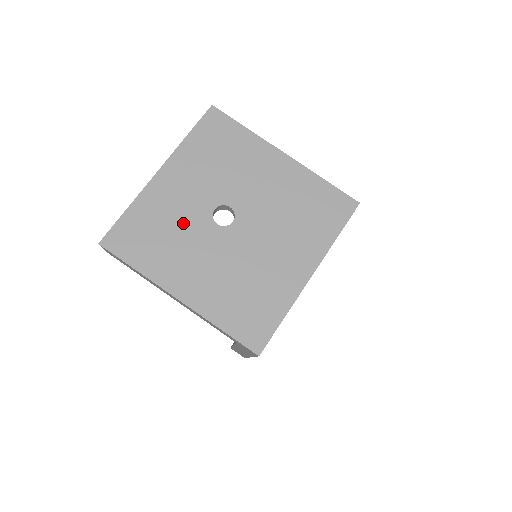
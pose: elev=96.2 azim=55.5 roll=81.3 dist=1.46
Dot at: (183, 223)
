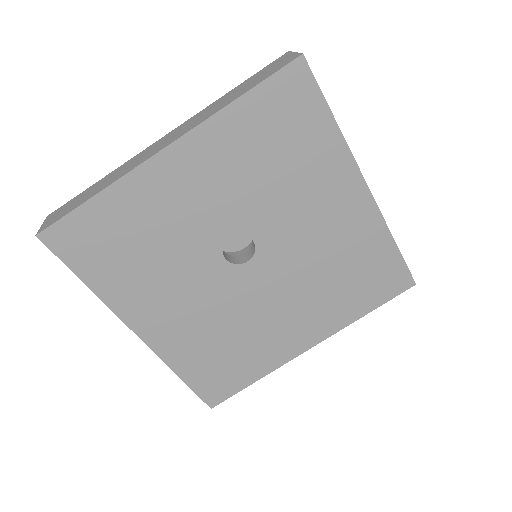
Dot at: (177, 243)
